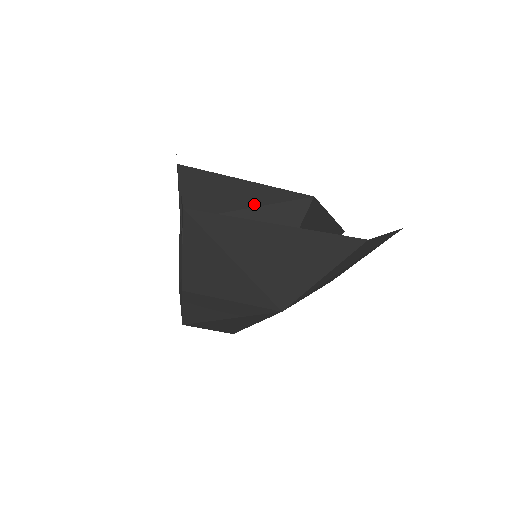
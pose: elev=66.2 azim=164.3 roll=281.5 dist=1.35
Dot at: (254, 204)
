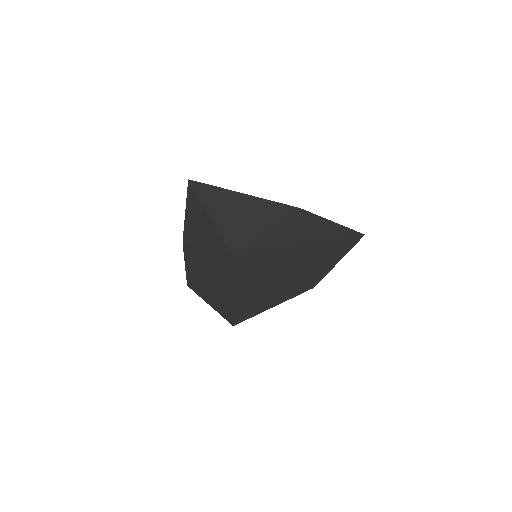
Dot at: occluded
